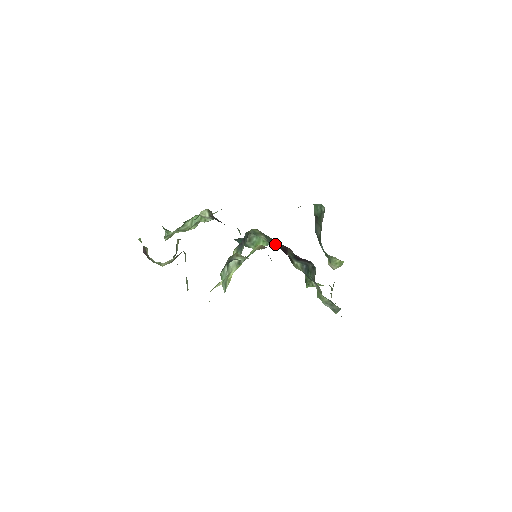
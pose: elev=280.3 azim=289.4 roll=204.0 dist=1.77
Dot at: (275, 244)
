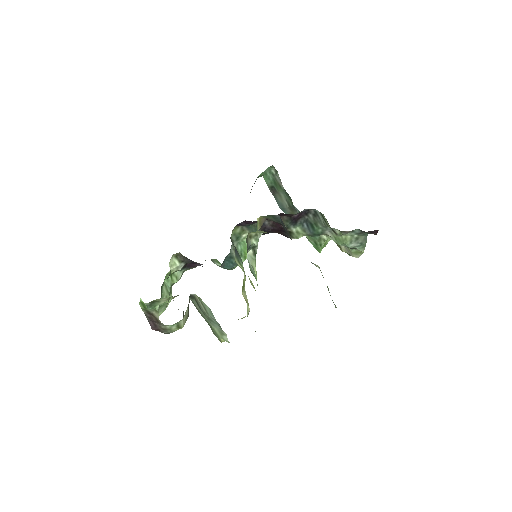
Dot at: (263, 228)
